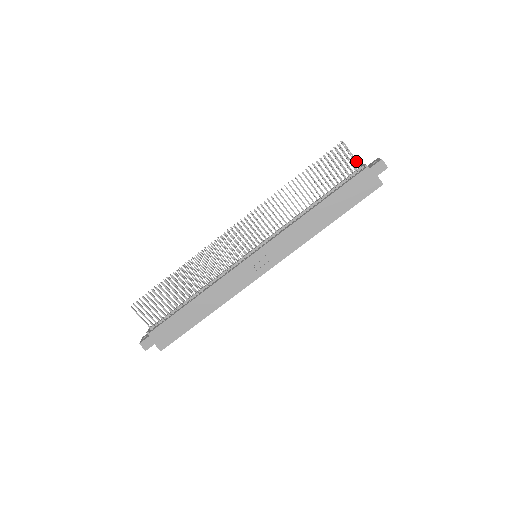
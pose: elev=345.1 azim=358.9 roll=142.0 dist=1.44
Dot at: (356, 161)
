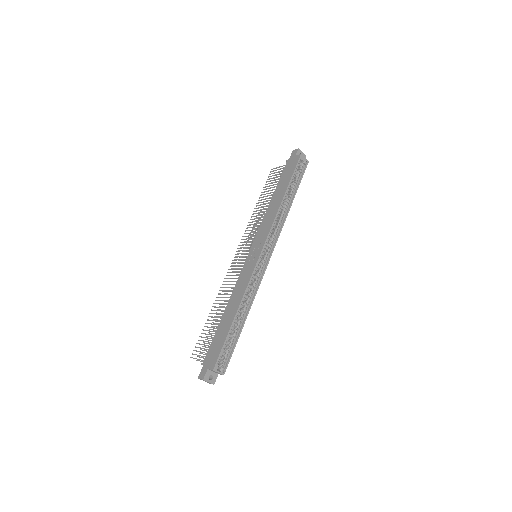
Dot at: (282, 166)
